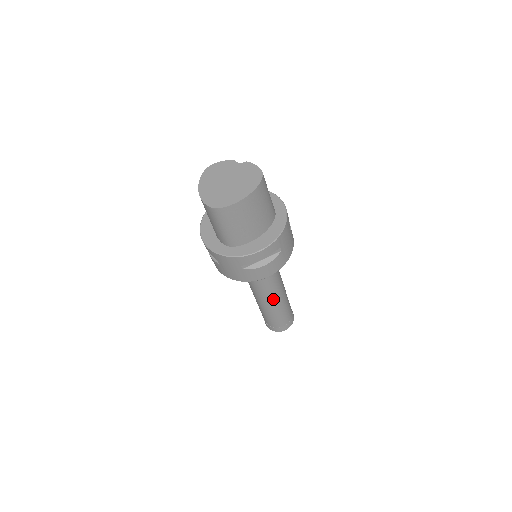
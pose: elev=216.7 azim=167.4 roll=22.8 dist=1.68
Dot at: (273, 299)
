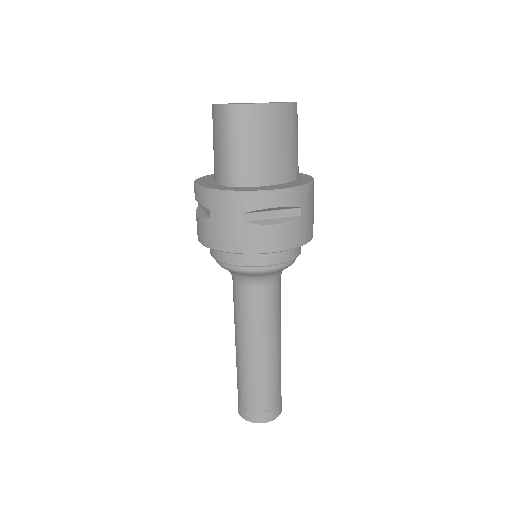
Dot at: (264, 339)
